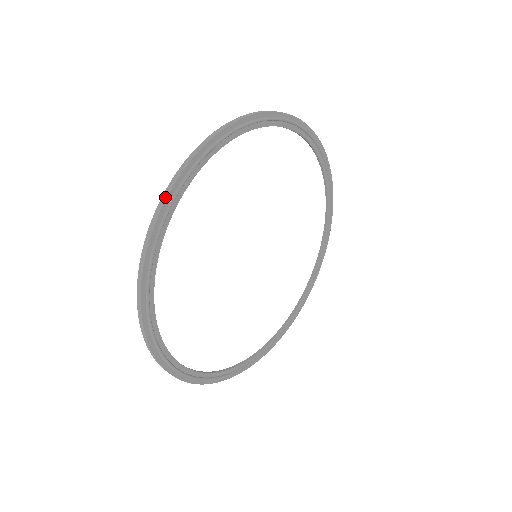
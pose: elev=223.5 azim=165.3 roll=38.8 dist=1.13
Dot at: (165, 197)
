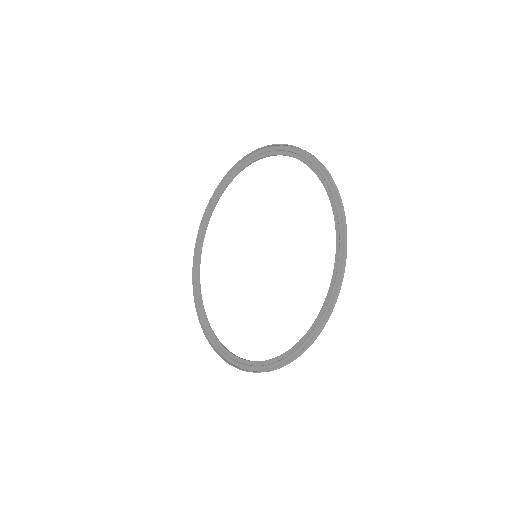
Dot at: (331, 312)
